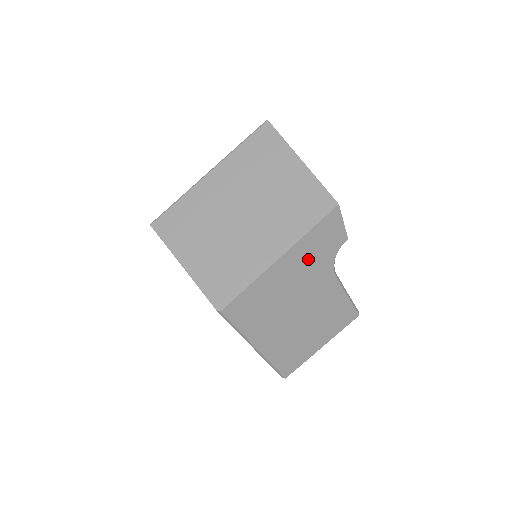
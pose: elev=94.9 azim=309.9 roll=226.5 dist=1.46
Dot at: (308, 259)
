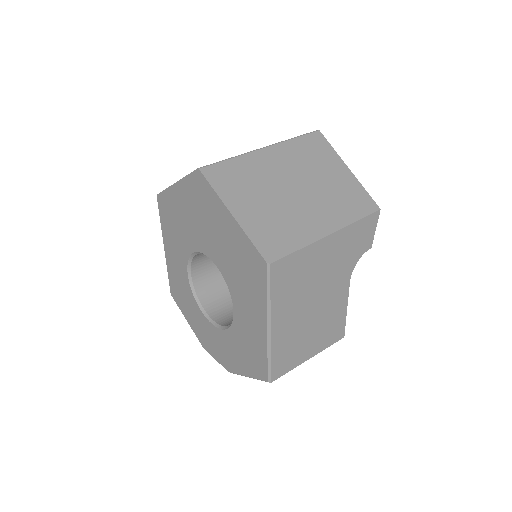
Dot at: (344, 250)
